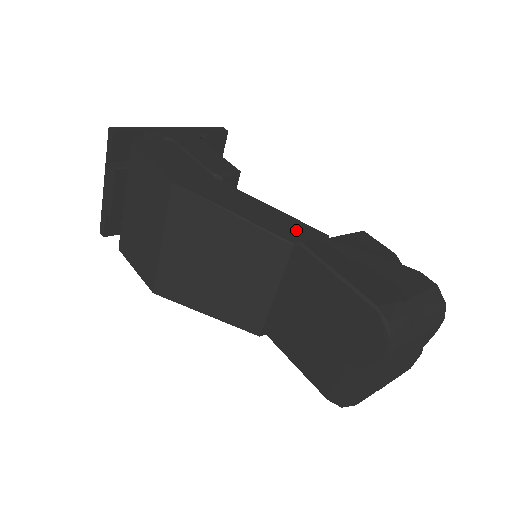
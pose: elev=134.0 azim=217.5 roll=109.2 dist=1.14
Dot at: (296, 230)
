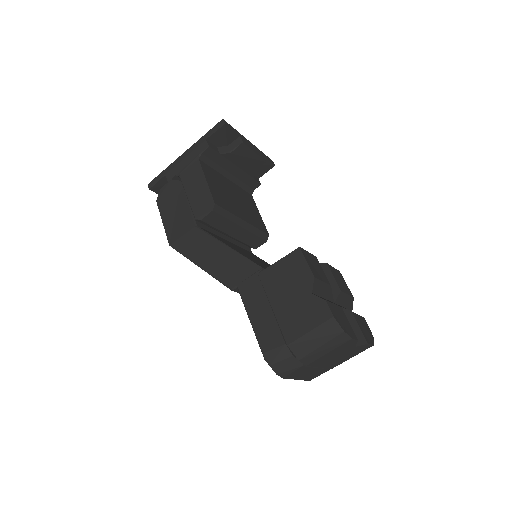
Dot at: (237, 271)
